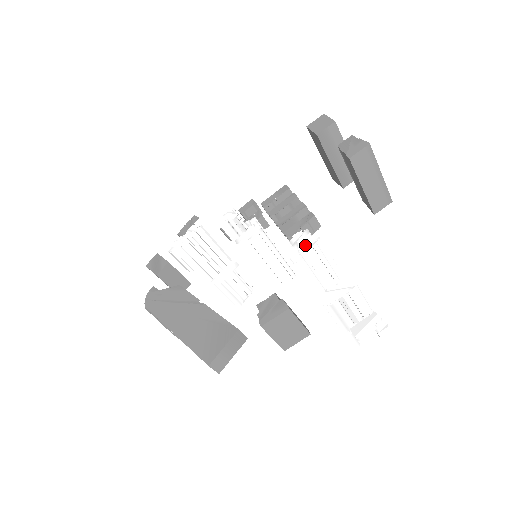
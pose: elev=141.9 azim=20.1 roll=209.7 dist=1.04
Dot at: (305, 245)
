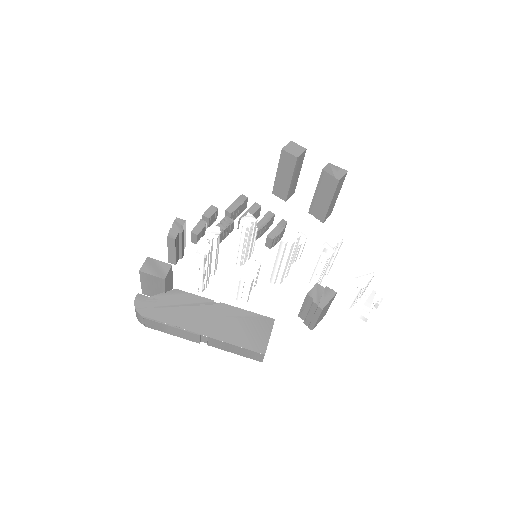
Dot at: (335, 244)
